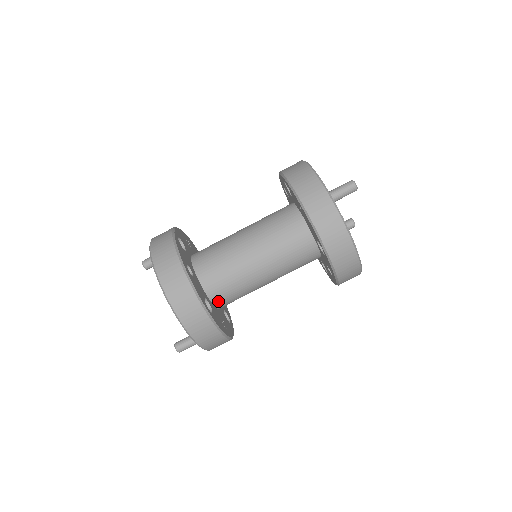
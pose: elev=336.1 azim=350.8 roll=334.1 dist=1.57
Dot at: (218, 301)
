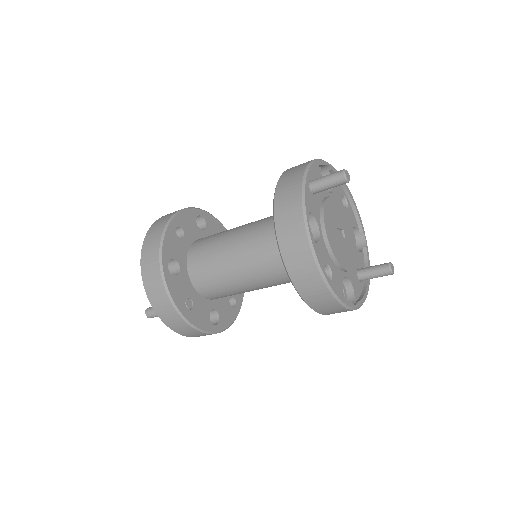
Dot at: (195, 278)
